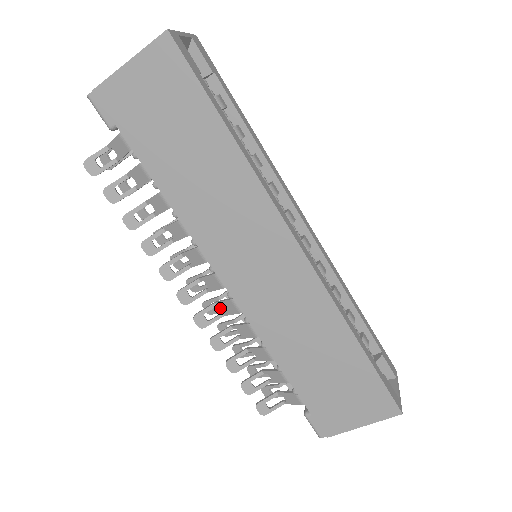
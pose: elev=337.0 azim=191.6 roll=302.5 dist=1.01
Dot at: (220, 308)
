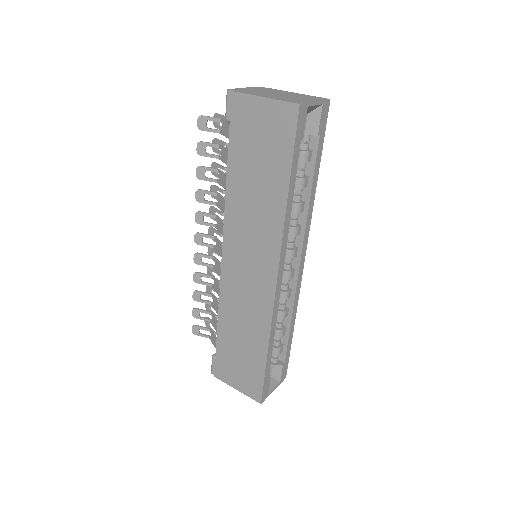
Dot at: occluded
